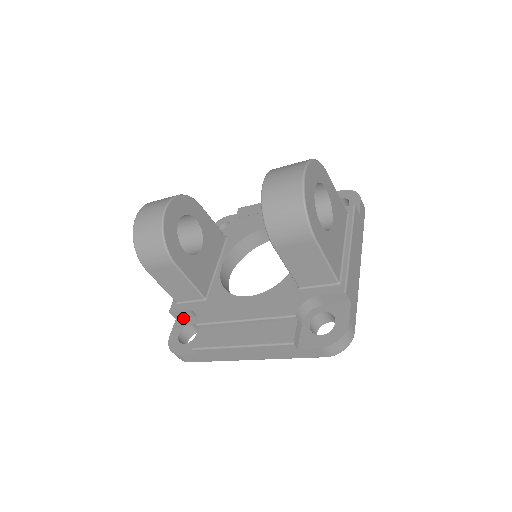
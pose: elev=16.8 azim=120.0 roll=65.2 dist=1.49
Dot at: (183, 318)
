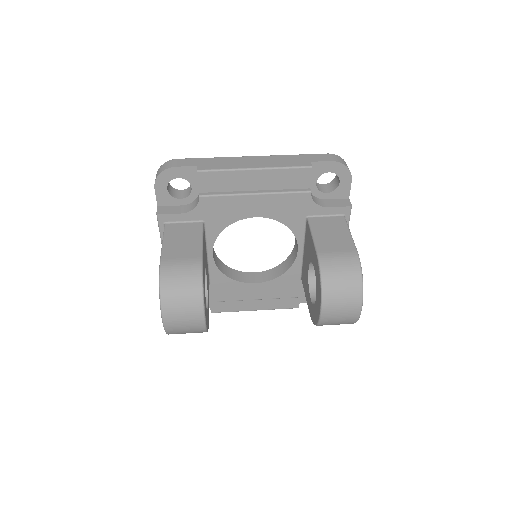
Dot at: occluded
